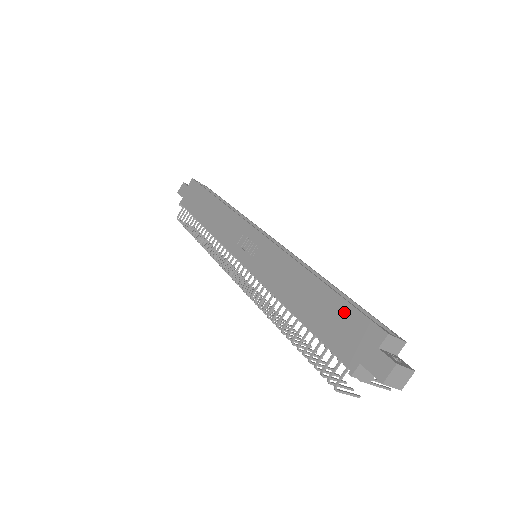
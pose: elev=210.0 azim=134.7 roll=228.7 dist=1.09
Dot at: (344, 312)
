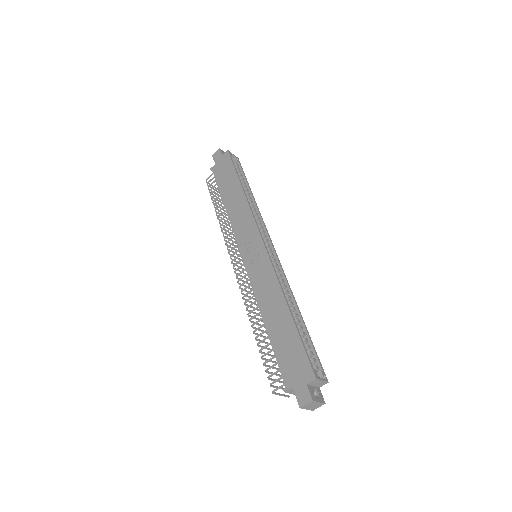
Dot at: (296, 347)
